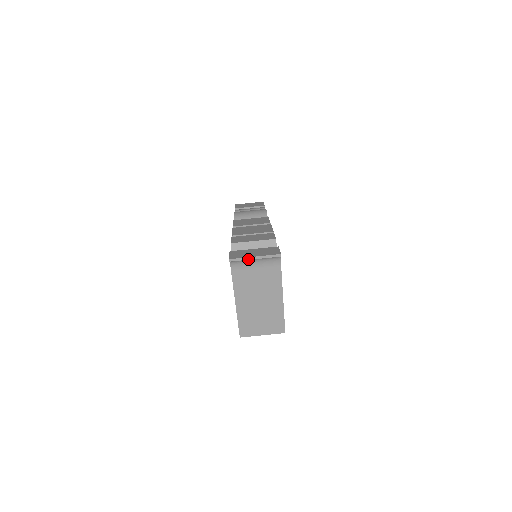
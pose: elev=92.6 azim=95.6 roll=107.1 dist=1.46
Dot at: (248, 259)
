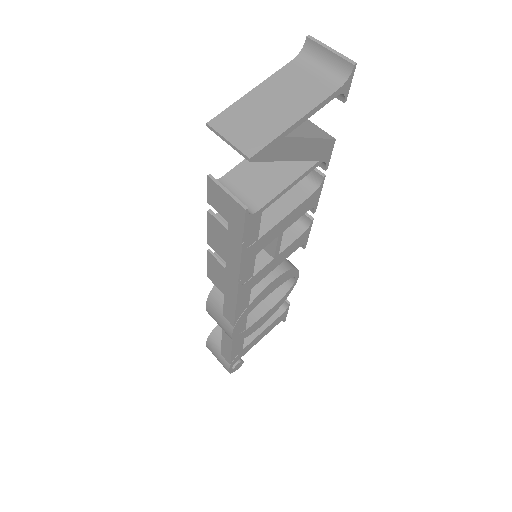
Dot at: (324, 46)
